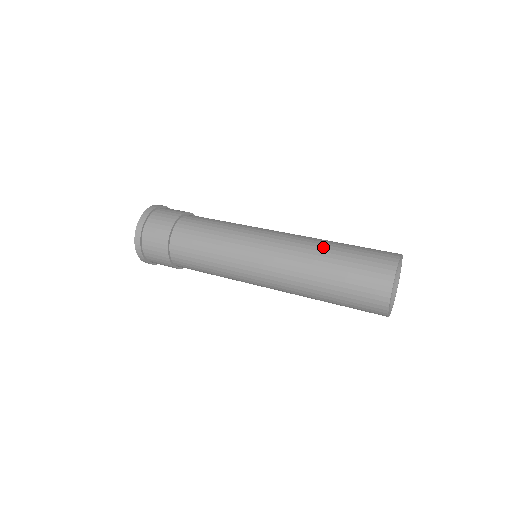
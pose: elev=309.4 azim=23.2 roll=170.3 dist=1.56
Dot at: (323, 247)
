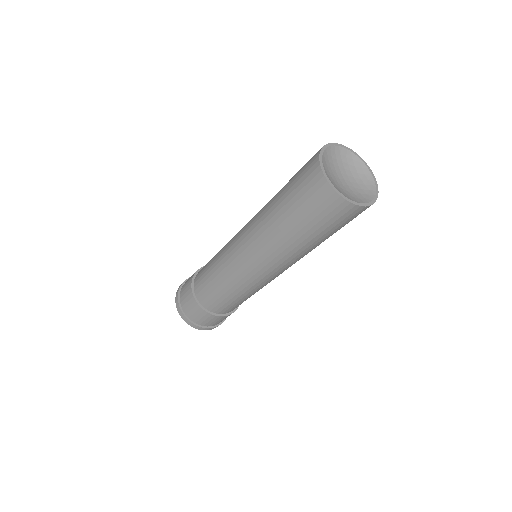
Dot at: occluded
